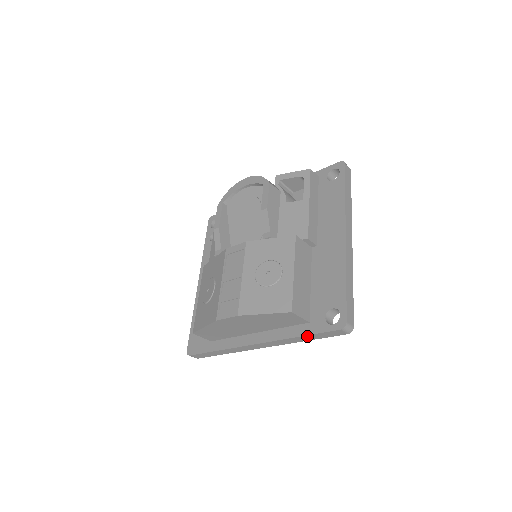
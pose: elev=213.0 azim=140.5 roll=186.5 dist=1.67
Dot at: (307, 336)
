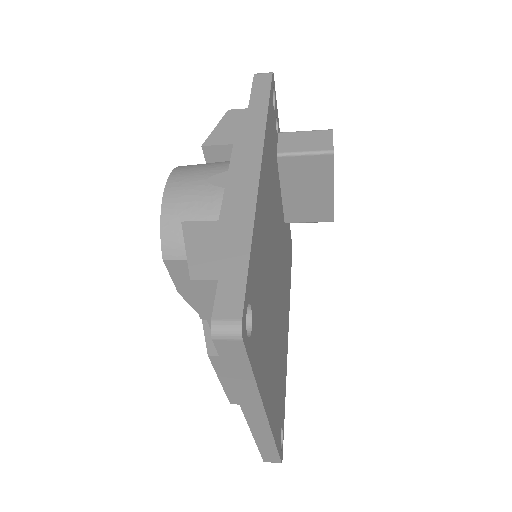
Dot at: occluded
